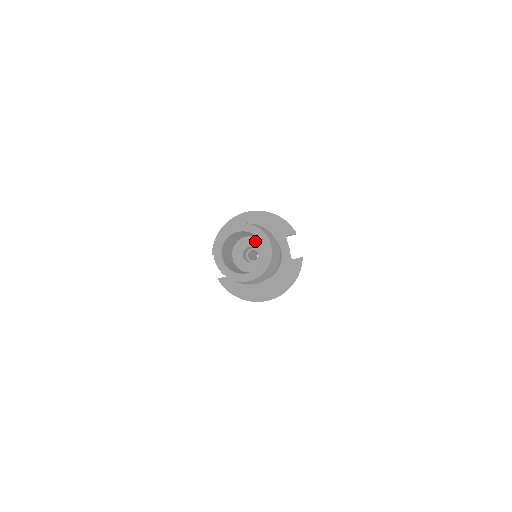
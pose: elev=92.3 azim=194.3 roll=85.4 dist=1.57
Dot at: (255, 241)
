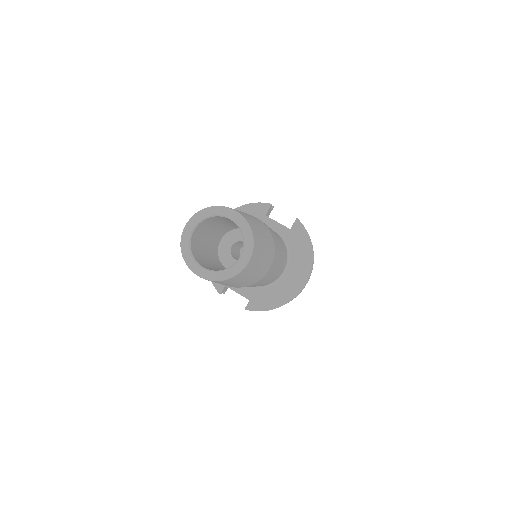
Dot at: (232, 235)
